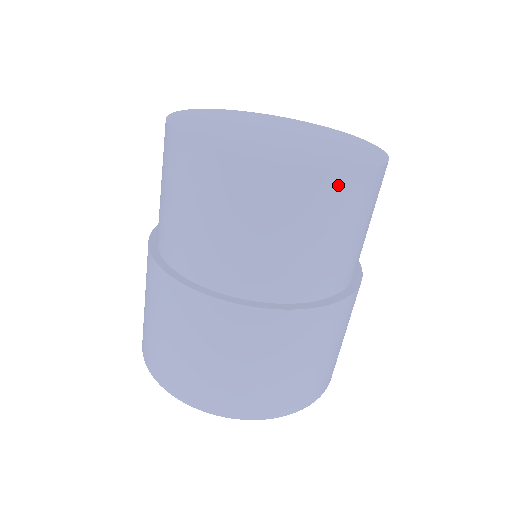
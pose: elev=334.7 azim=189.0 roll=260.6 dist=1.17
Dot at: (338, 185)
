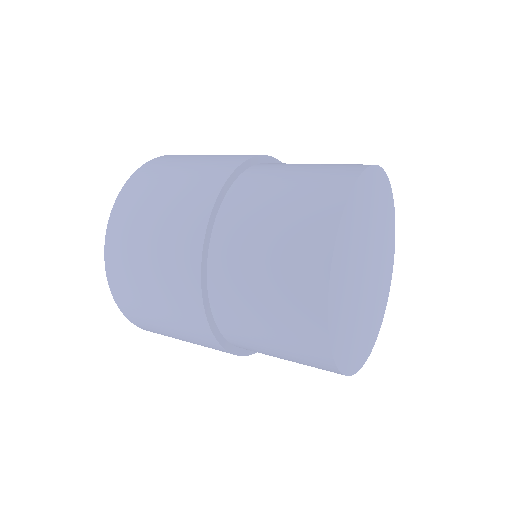
Dot at: occluded
